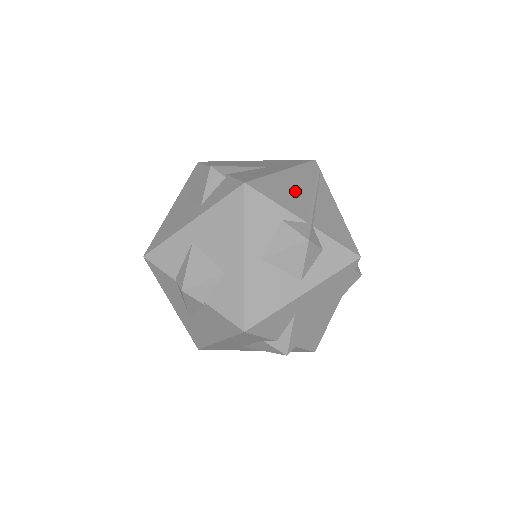
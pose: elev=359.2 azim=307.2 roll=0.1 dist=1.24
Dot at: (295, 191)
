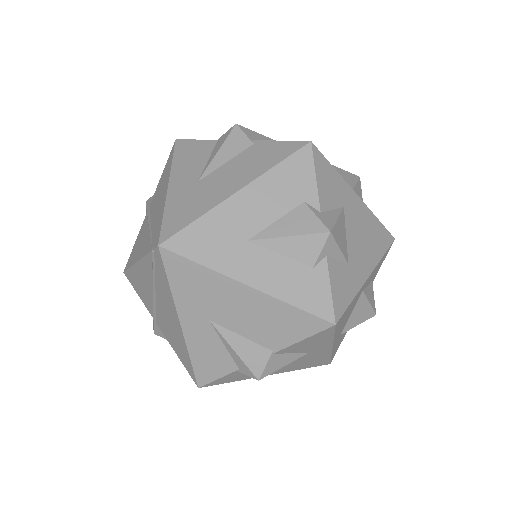
Dot at: occluded
